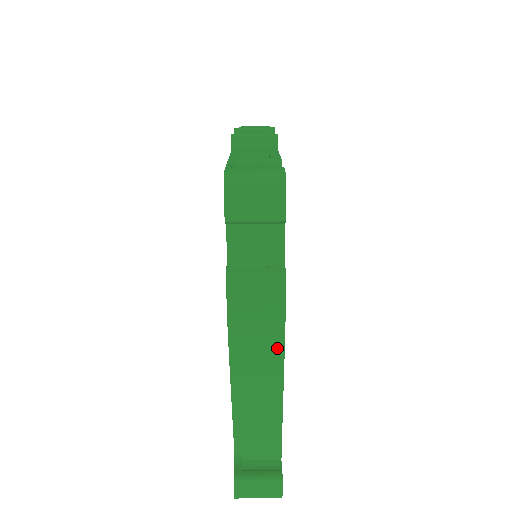
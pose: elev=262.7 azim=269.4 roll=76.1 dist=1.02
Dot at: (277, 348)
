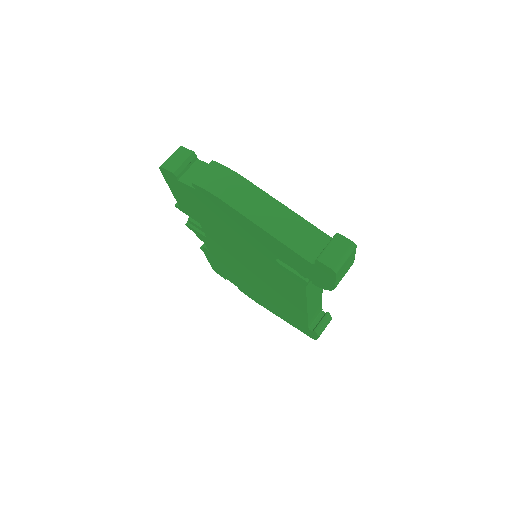
Dot at: (246, 184)
